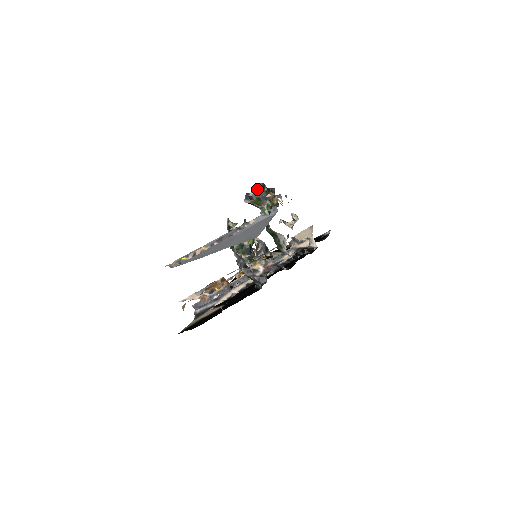
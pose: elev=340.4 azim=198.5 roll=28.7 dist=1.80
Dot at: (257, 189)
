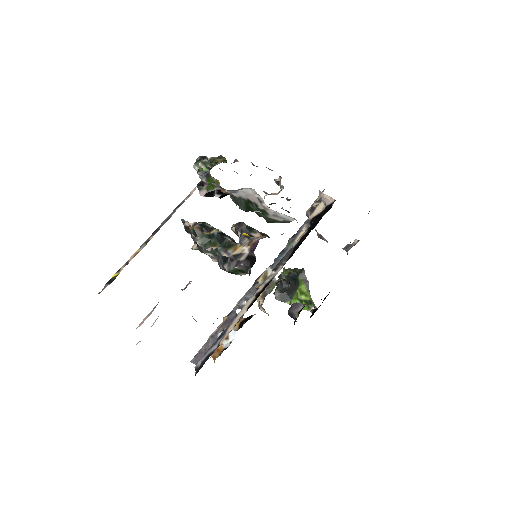
Dot at: (195, 164)
